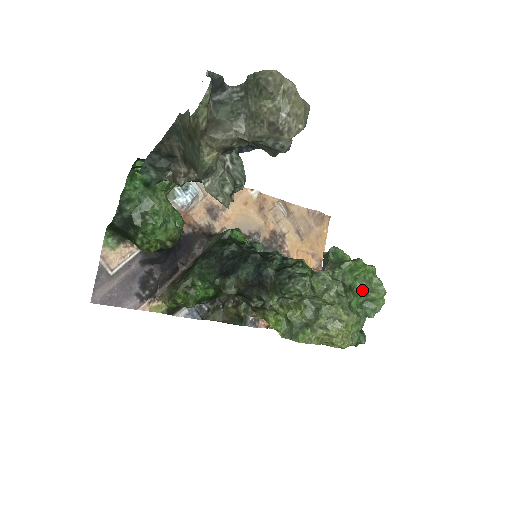
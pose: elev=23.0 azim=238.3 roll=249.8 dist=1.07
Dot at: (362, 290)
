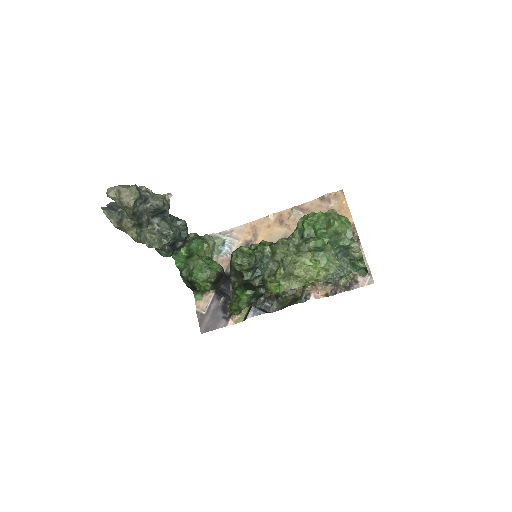
Dot at: (318, 232)
